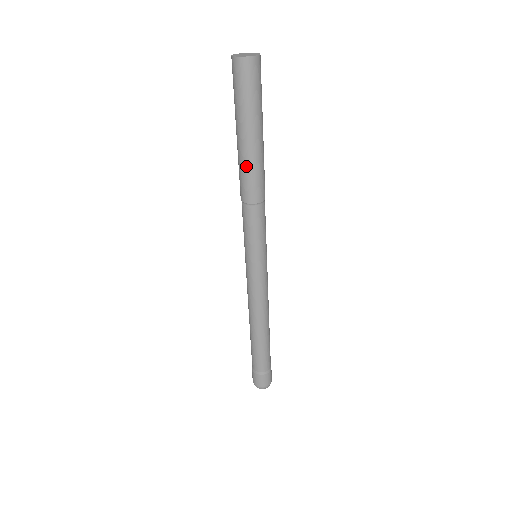
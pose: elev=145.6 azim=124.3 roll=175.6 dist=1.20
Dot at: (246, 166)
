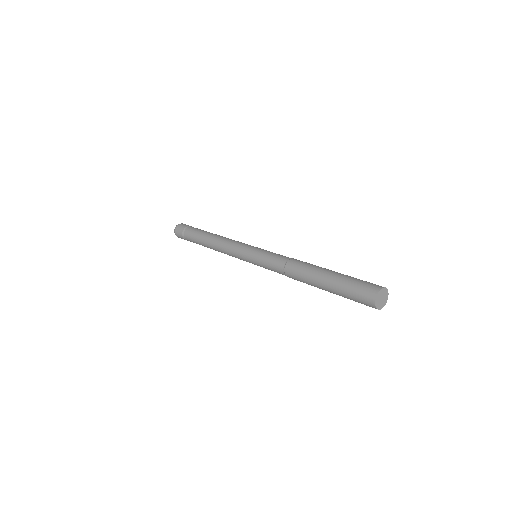
Dot at: occluded
